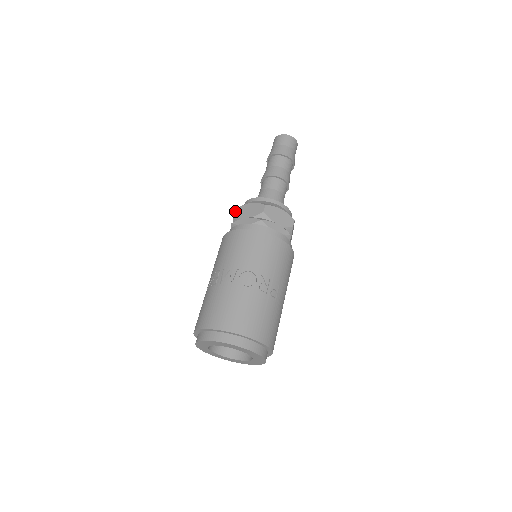
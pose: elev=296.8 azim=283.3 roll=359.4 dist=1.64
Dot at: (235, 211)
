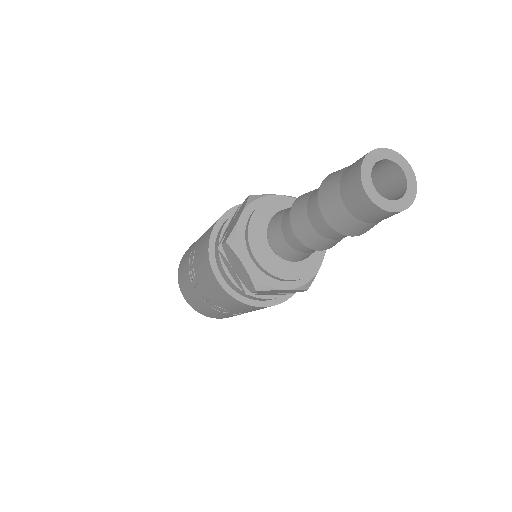
Dot at: (224, 244)
